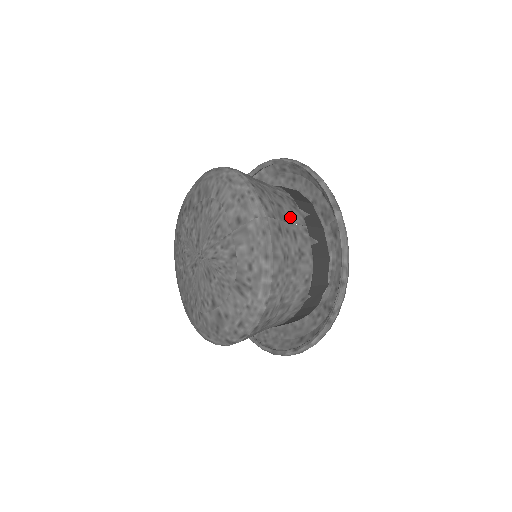
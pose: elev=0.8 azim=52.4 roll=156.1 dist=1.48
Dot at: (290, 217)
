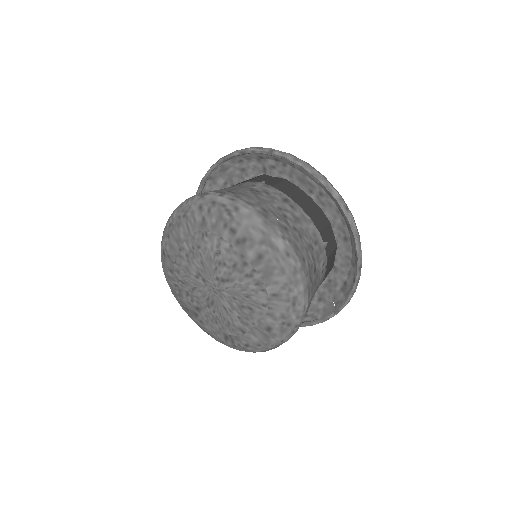
Dot at: occluded
